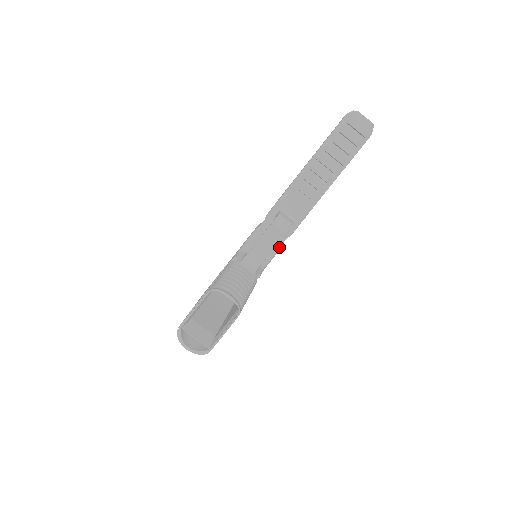
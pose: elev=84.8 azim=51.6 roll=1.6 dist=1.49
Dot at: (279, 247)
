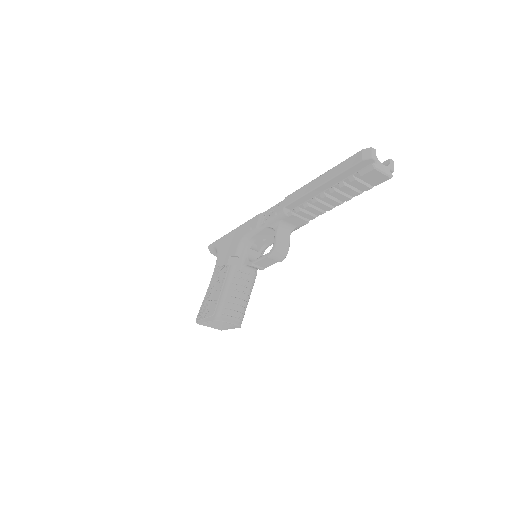
Dot at: occluded
